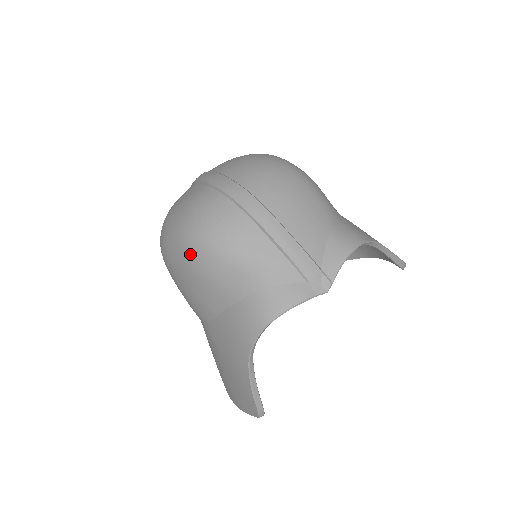
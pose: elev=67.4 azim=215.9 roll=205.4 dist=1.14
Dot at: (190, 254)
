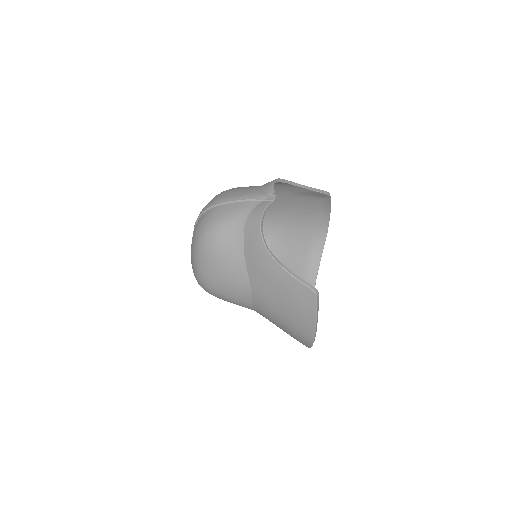
Dot at: (206, 247)
